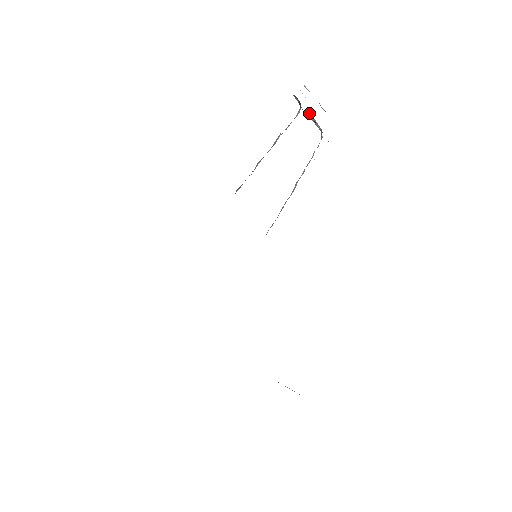
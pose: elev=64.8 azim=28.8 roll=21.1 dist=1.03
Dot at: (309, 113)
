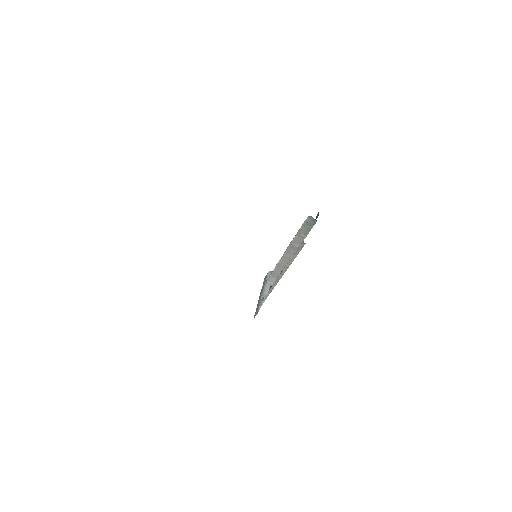
Dot at: (272, 283)
